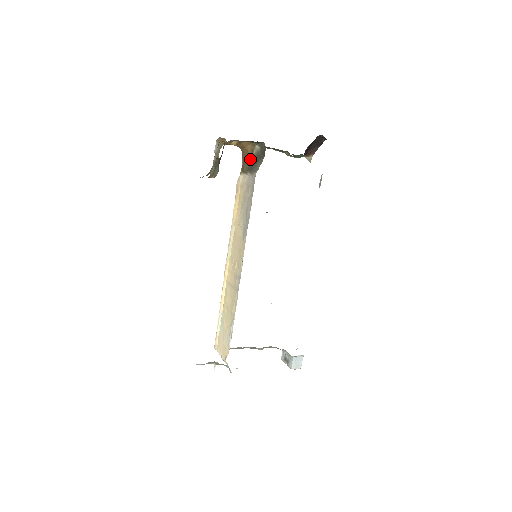
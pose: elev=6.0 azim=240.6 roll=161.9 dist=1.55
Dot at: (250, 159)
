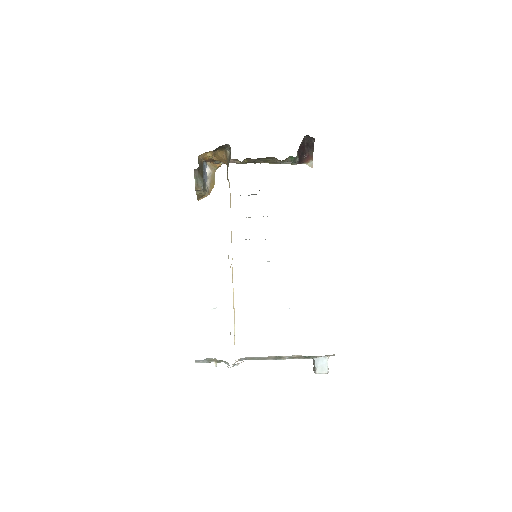
Dot at: (227, 166)
